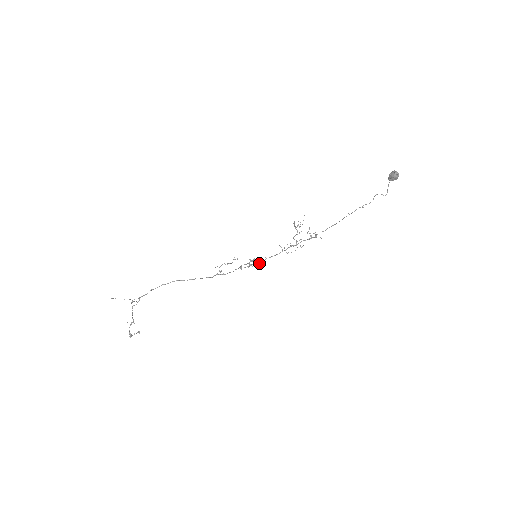
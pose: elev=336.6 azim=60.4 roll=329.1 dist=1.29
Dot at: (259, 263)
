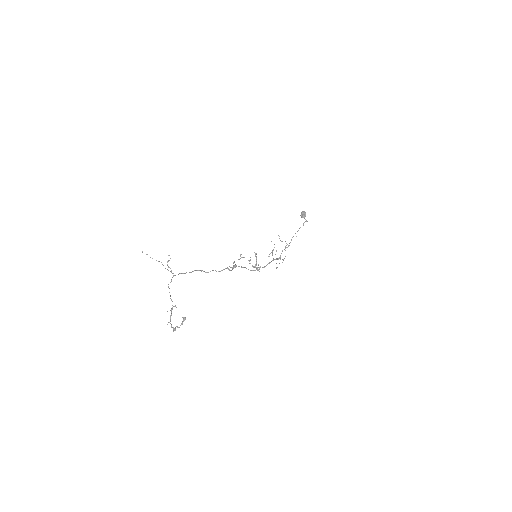
Dot at: (263, 267)
